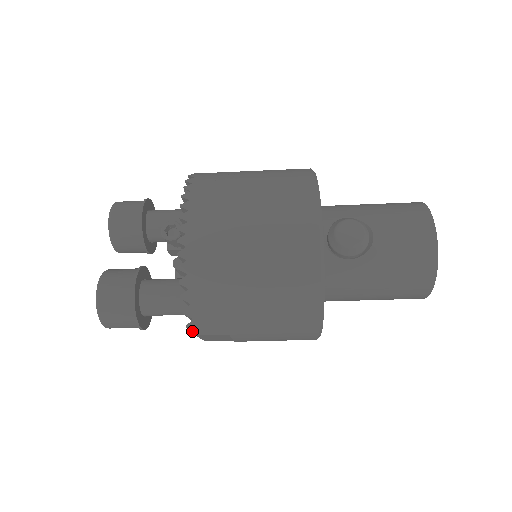
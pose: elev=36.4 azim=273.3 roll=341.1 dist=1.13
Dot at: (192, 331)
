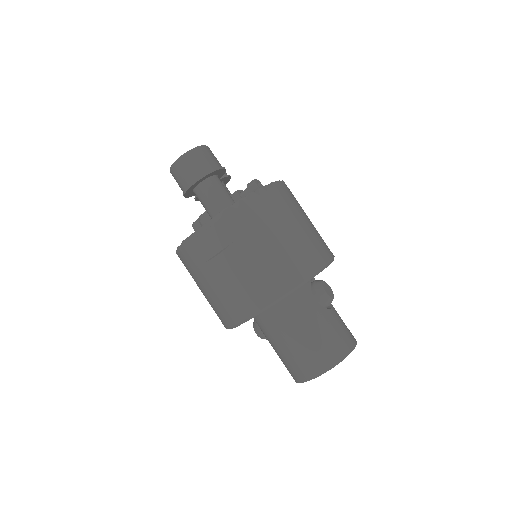
Dot at: (223, 214)
